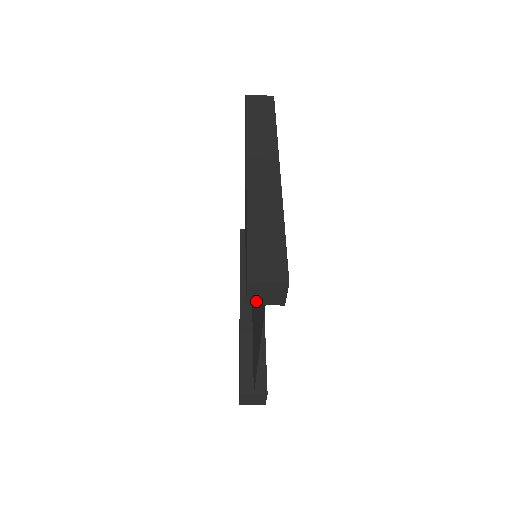
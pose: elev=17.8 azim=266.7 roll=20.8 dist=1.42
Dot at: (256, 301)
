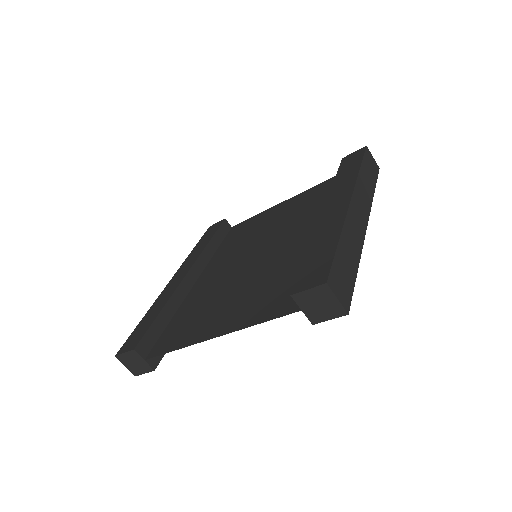
Dot at: (302, 301)
